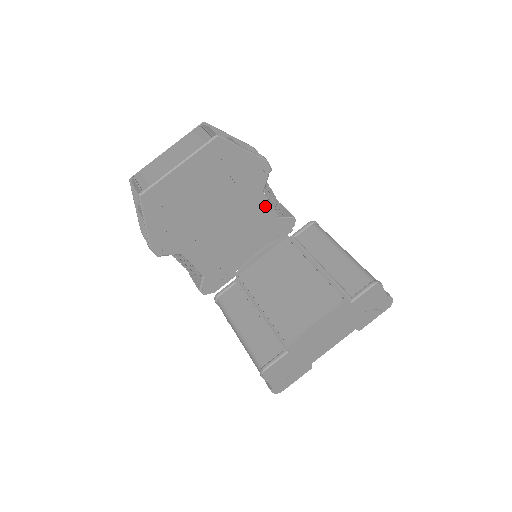
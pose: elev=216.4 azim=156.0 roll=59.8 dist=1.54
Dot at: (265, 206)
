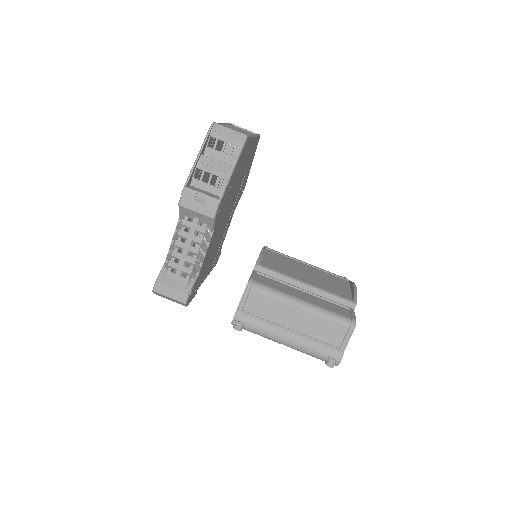
Dot at: (228, 226)
